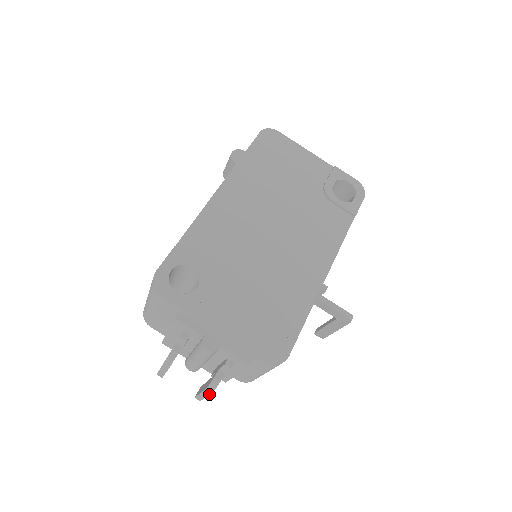
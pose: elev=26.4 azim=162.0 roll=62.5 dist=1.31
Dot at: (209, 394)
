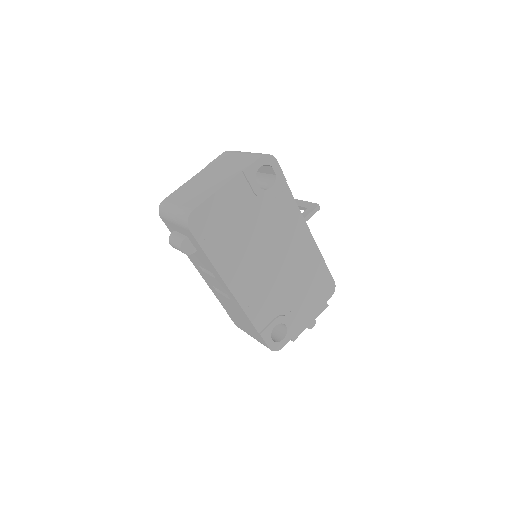
Dot at: occluded
